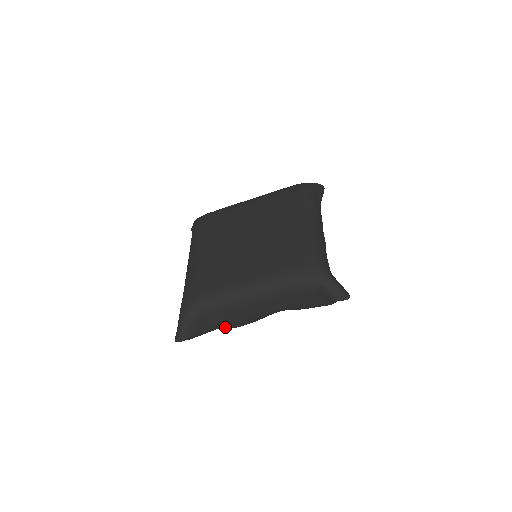
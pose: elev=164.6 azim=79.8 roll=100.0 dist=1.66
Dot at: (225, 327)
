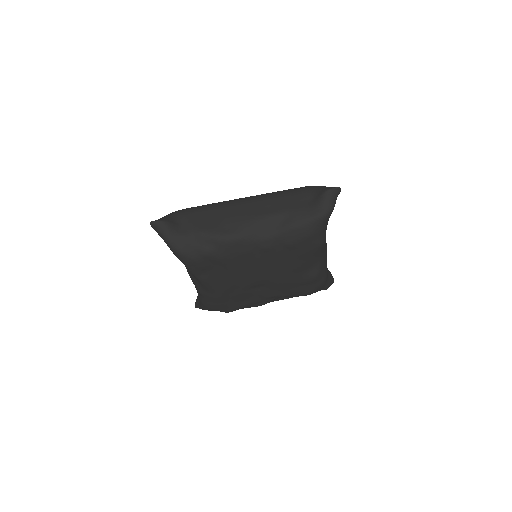
Dot at: (205, 231)
